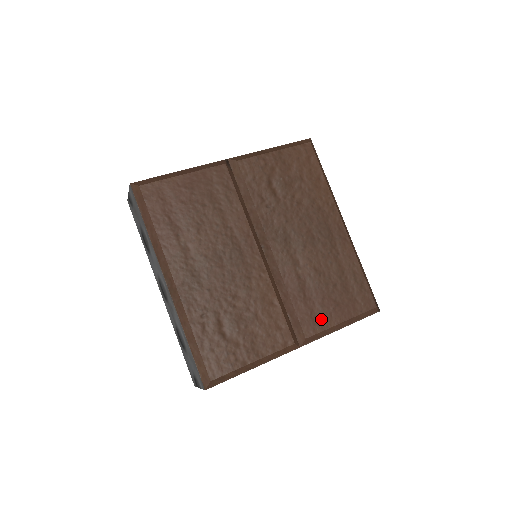
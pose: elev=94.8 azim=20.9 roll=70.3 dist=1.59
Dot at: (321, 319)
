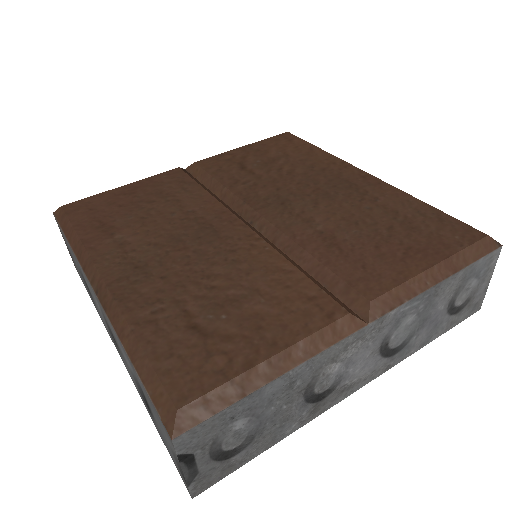
Dot at: (387, 270)
